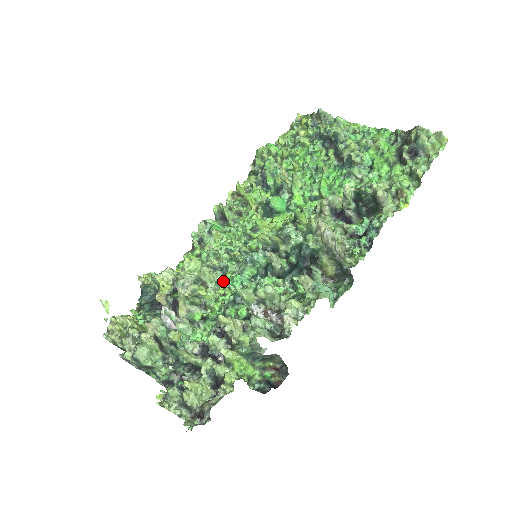
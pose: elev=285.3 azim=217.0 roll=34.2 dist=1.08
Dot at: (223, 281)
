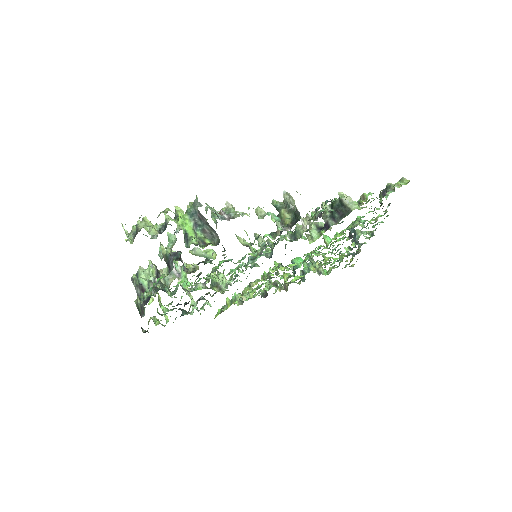
Dot at: (230, 278)
